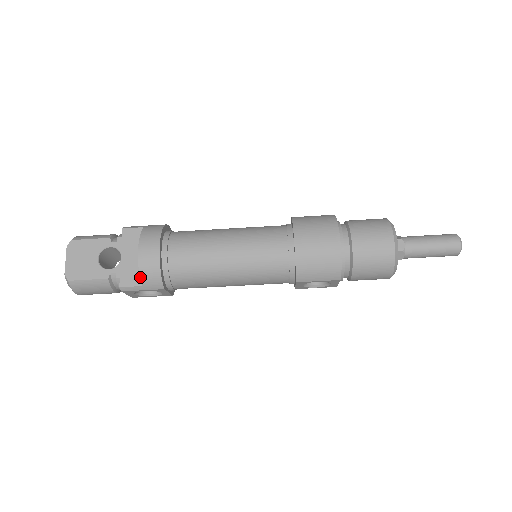
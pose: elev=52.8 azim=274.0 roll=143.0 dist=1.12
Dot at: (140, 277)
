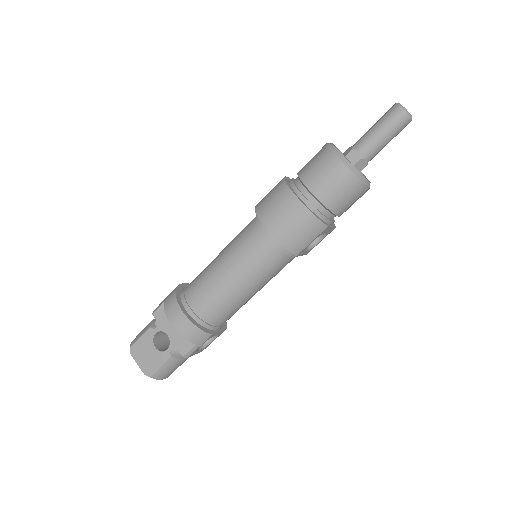
Dot at: occluded
